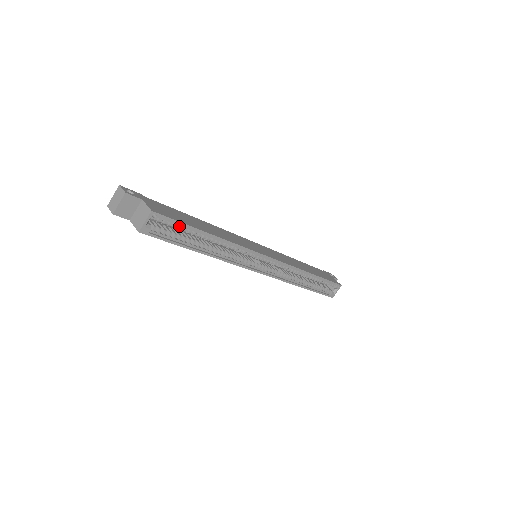
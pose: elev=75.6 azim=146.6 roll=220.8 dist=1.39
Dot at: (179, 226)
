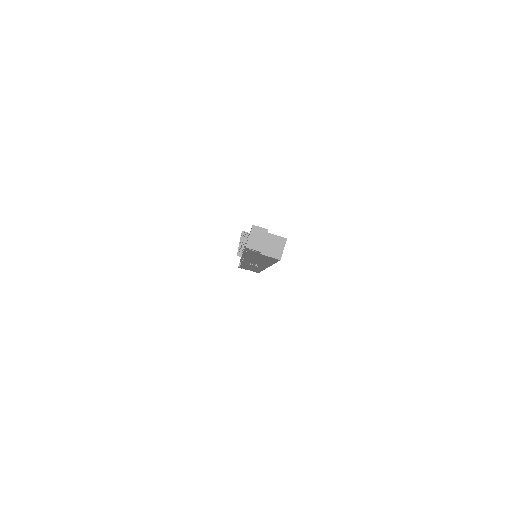
Dot at: occluded
